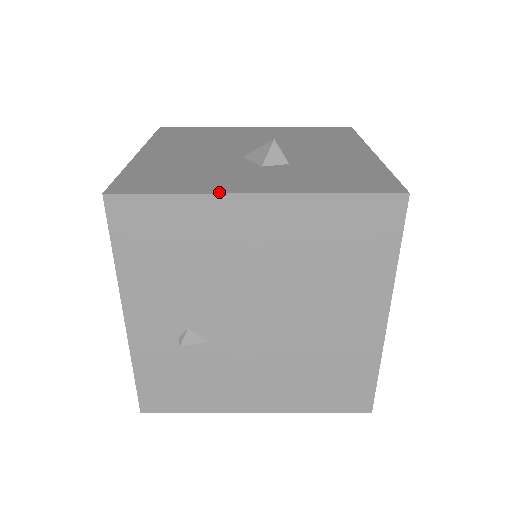
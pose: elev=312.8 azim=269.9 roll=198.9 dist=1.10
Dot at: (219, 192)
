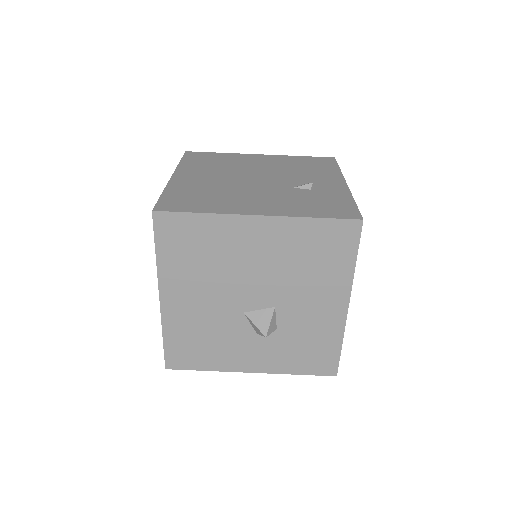
Dot at: (230, 371)
